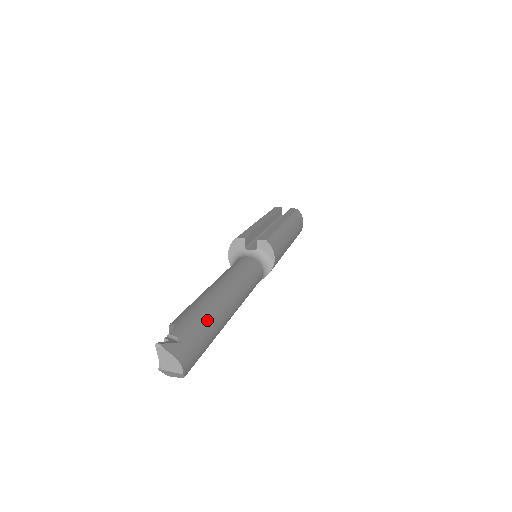
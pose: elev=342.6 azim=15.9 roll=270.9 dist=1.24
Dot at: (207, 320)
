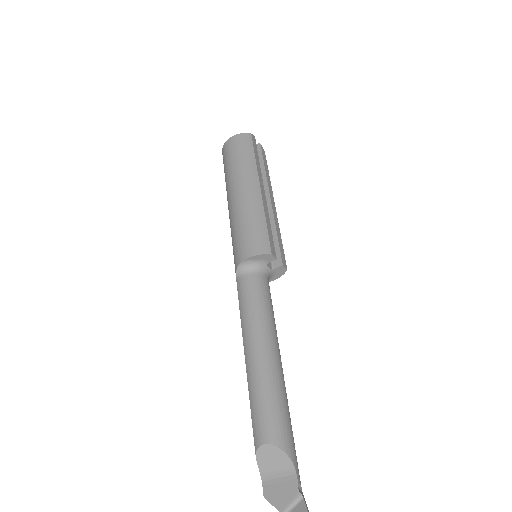
Dot at: occluded
